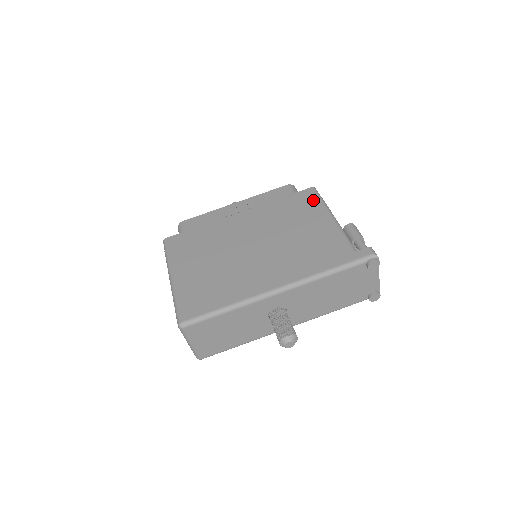
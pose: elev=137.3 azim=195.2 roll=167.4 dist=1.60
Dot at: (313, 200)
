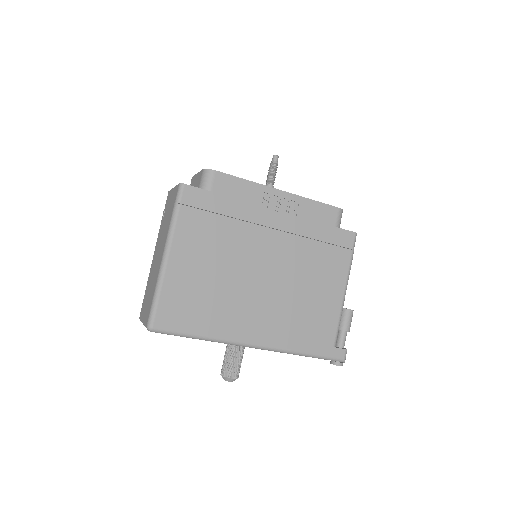
Dot at: (345, 254)
